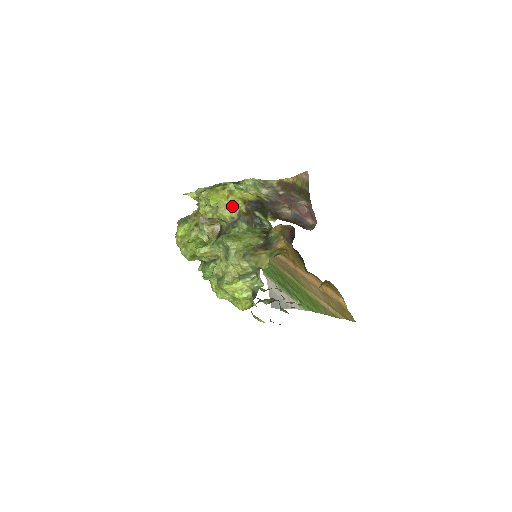
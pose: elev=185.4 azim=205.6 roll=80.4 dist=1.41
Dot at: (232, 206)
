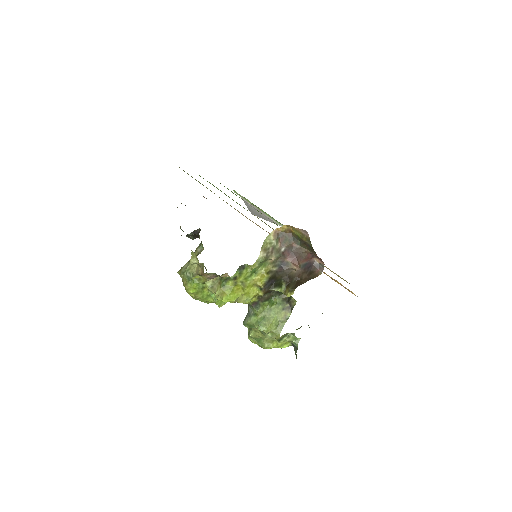
Dot at: (251, 297)
